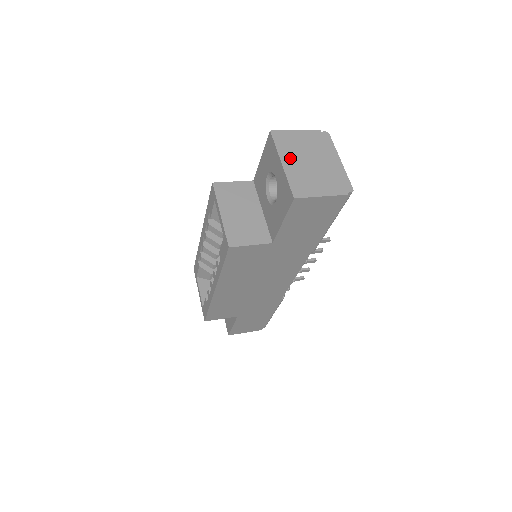
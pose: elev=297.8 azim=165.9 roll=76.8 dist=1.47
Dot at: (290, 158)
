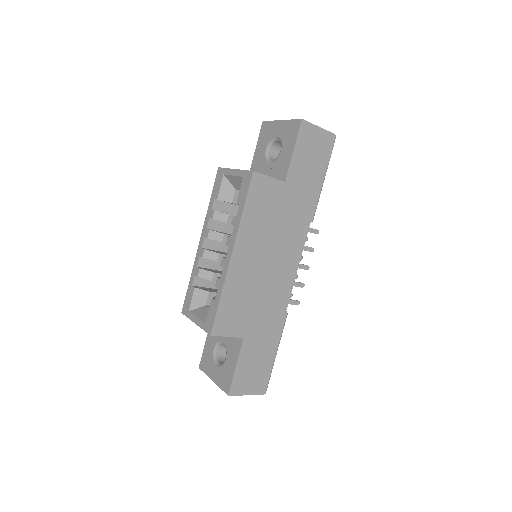
Dot at: occluded
